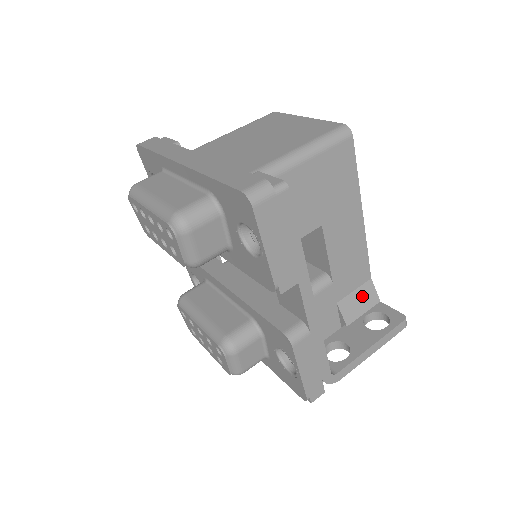
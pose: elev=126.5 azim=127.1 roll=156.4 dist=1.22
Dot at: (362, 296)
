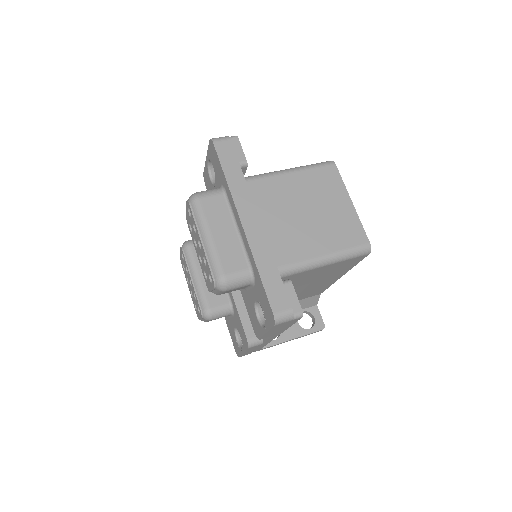
Dot at: (308, 301)
